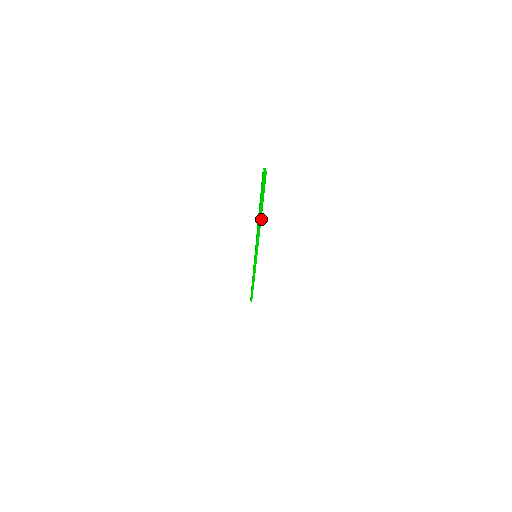
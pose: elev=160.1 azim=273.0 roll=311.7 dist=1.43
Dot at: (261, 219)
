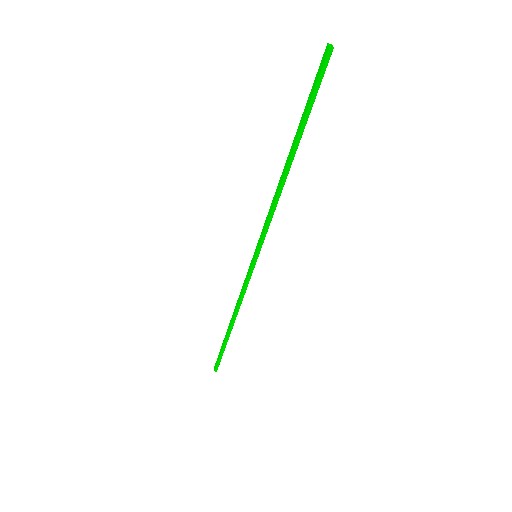
Dot at: (293, 159)
